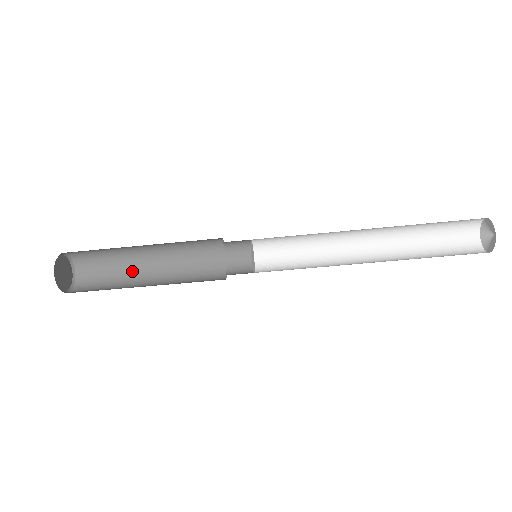
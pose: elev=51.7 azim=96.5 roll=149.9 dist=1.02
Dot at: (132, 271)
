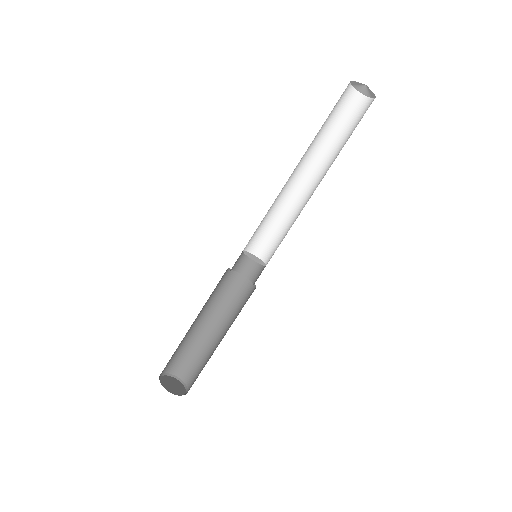
Dot at: (204, 341)
